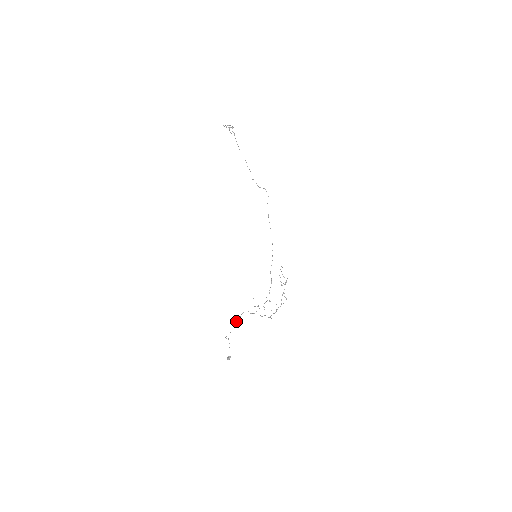
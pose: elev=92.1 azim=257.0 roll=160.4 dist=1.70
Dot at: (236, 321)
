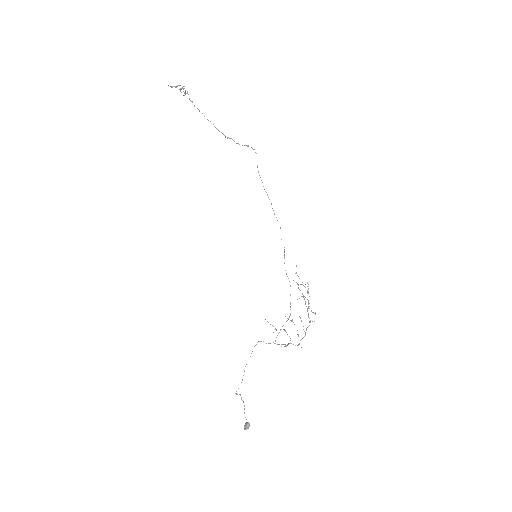
Dot at: occluded
